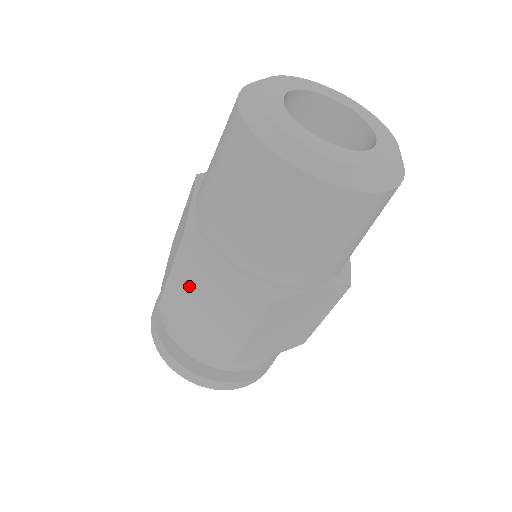
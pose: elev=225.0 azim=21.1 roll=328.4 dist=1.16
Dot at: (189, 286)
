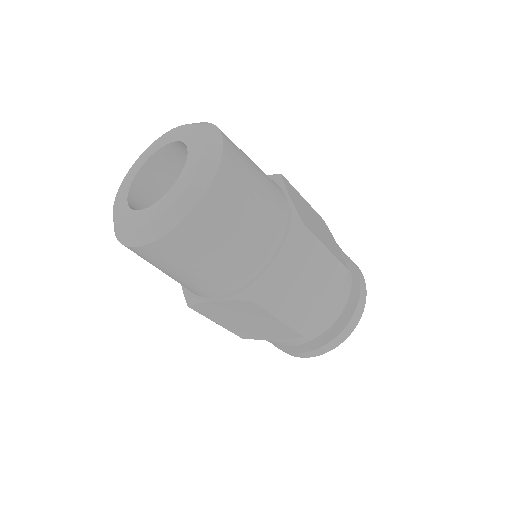
Dot at: occluded
